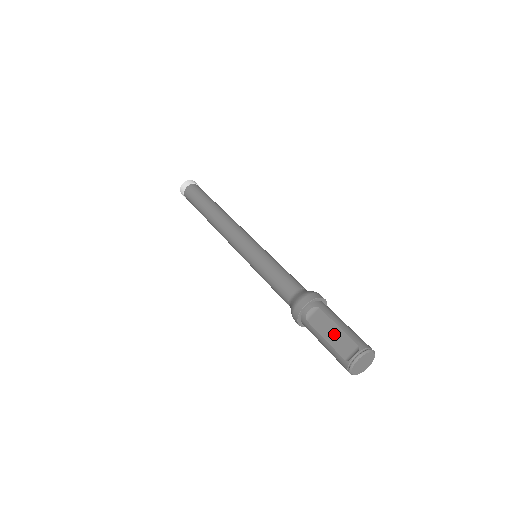
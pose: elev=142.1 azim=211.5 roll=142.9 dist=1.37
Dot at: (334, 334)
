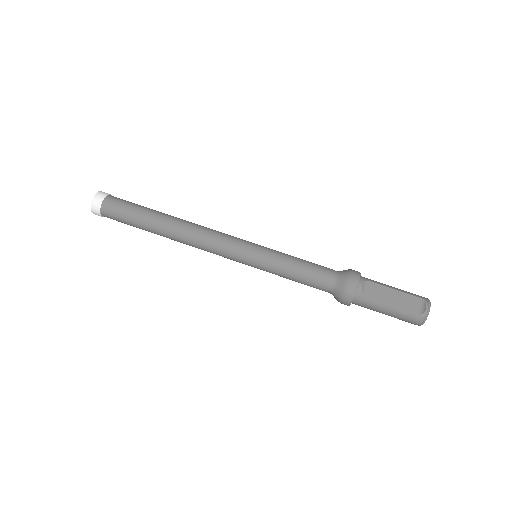
Dot at: (396, 298)
